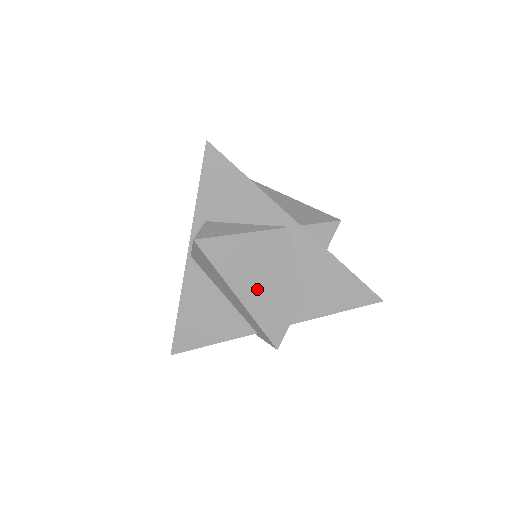
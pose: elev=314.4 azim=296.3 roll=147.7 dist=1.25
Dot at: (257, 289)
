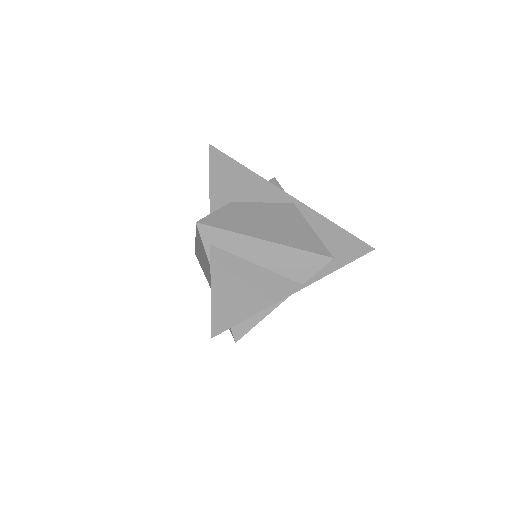
Dot at: occluded
